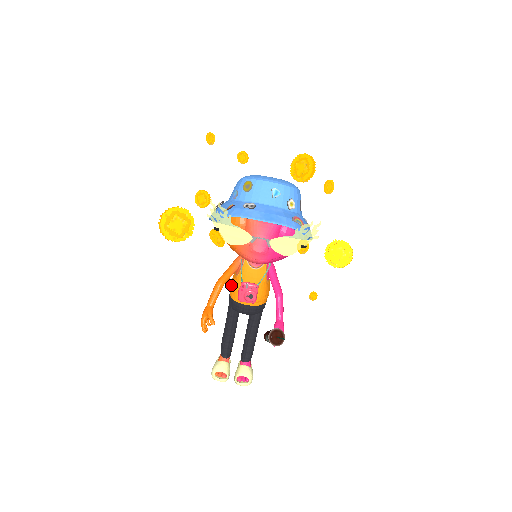
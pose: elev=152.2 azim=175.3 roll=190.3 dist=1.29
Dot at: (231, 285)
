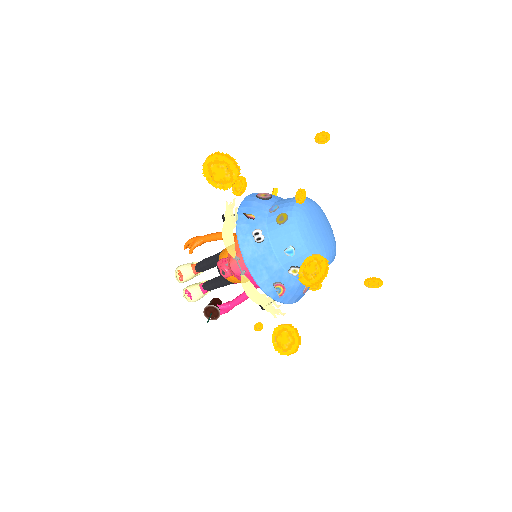
Dot at: occluded
